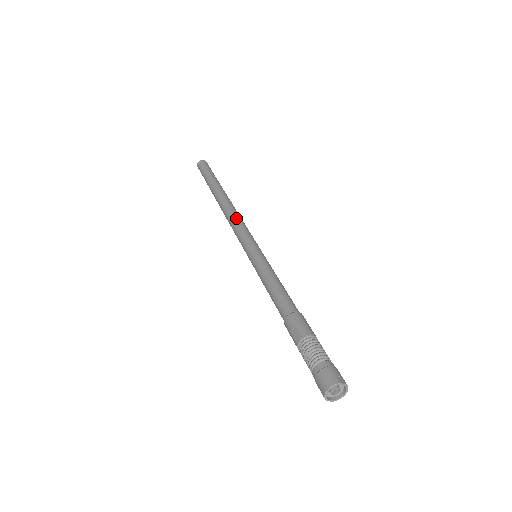
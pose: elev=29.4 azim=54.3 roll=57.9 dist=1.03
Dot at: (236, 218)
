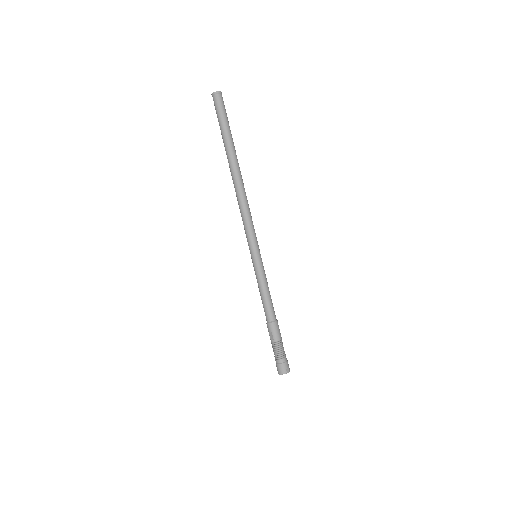
Dot at: (245, 211)
